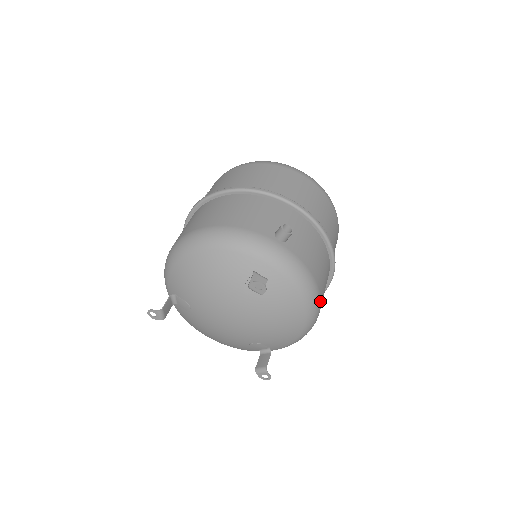
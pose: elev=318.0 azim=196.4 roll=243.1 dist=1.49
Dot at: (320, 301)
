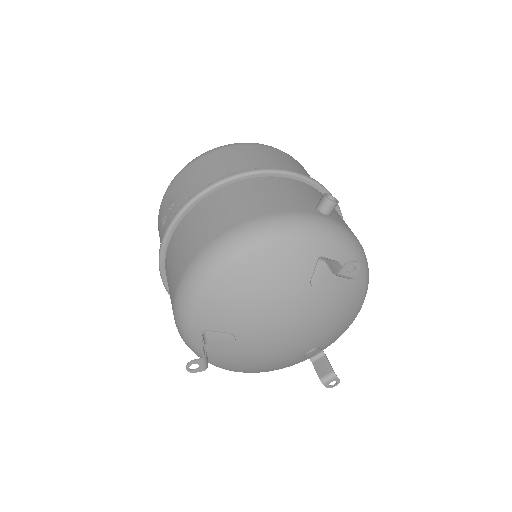
Dot at: occluded
